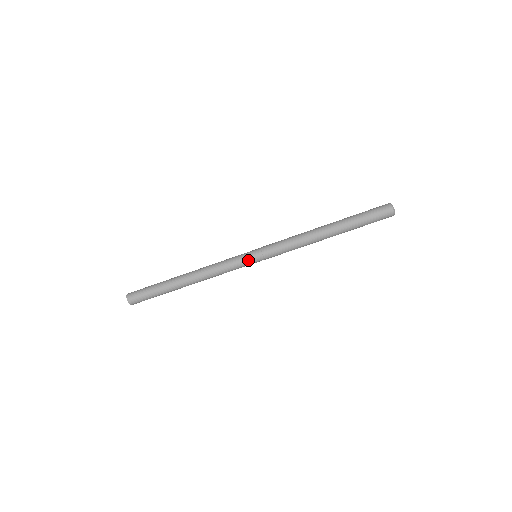
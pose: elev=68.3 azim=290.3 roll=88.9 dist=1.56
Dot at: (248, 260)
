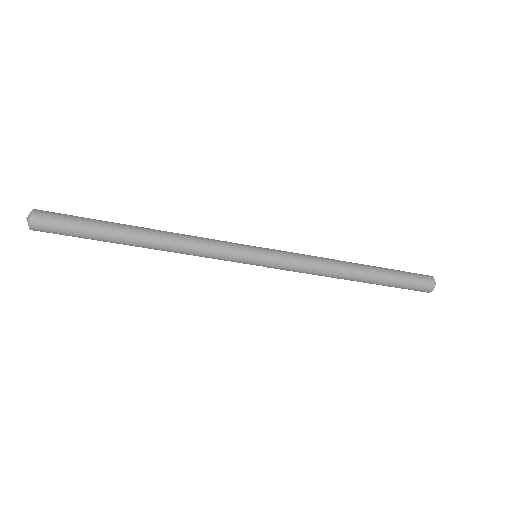
Dot at: (246, 258)
